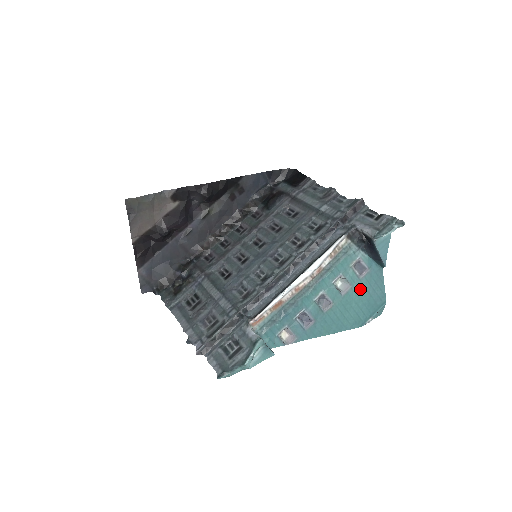
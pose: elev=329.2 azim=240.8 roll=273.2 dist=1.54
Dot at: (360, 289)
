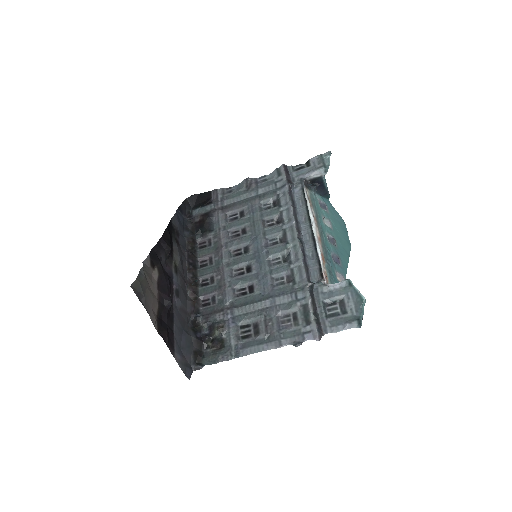
Dot at: (333, 220)
